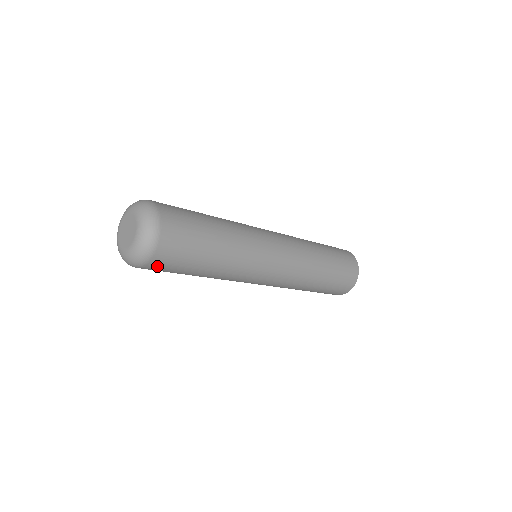
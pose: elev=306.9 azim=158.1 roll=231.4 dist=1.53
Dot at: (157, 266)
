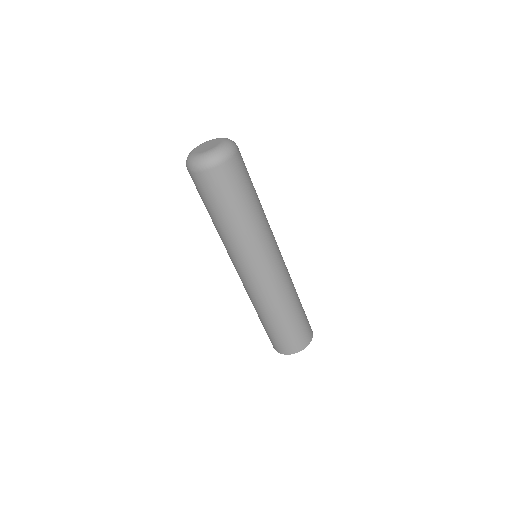
Dot at: (199, 181)
